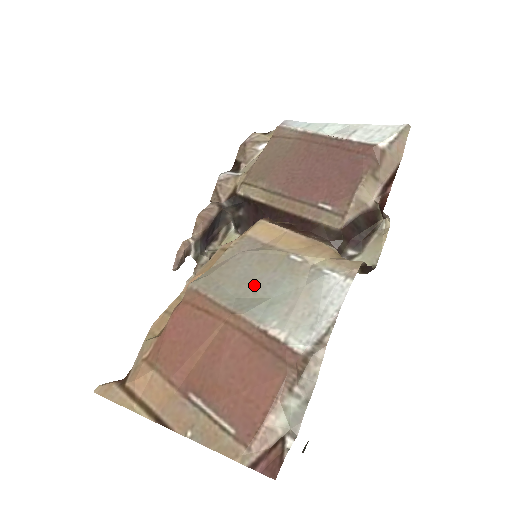
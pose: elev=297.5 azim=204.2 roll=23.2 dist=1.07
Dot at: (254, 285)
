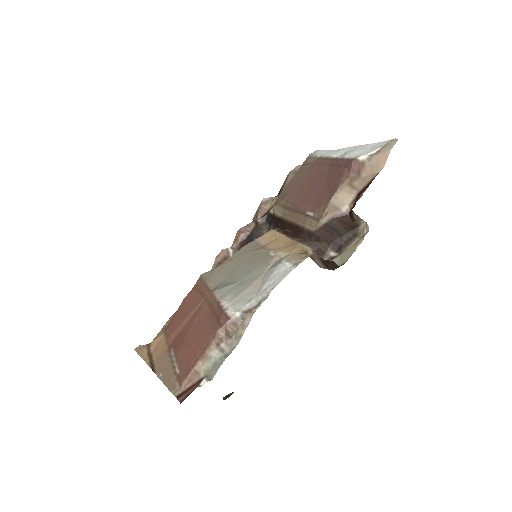
Dot at: (236, 274)
